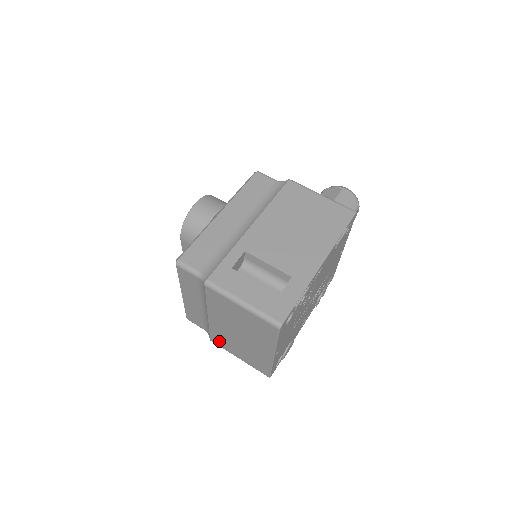
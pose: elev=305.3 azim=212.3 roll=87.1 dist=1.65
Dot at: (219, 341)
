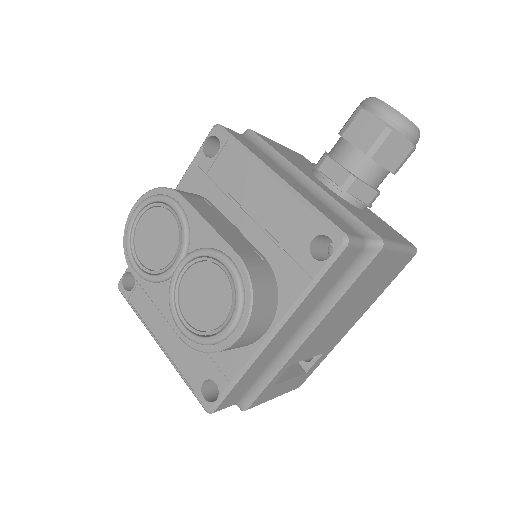
Dot at: occluded
